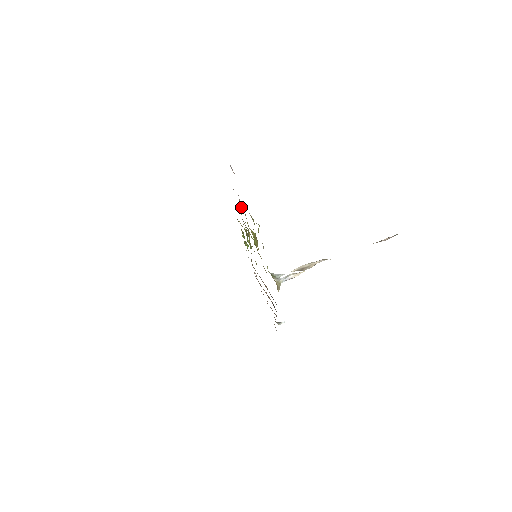
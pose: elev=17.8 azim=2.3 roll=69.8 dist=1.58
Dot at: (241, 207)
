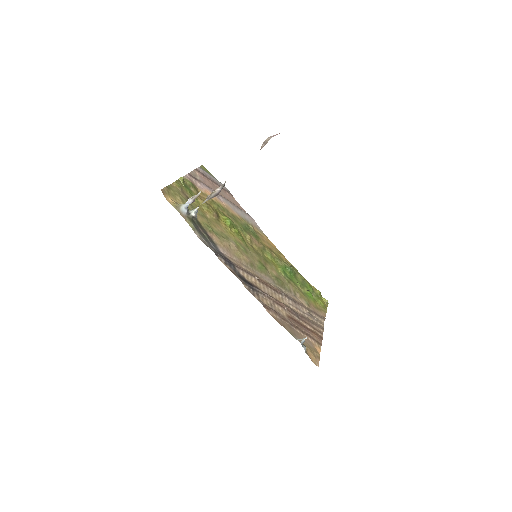
Dot at: (225, 206)
